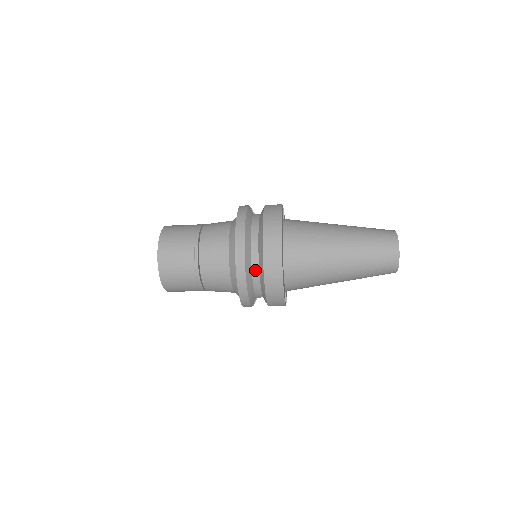
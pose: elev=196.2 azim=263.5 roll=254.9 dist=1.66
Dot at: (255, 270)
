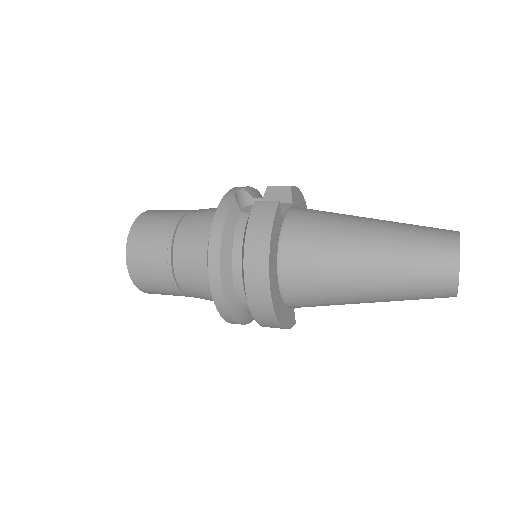
Dot at: (243, 303)
